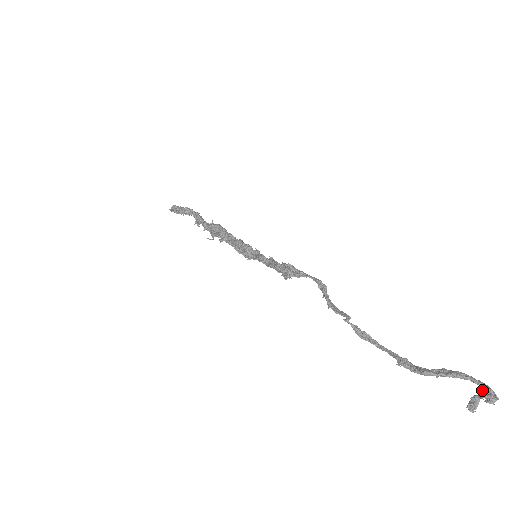
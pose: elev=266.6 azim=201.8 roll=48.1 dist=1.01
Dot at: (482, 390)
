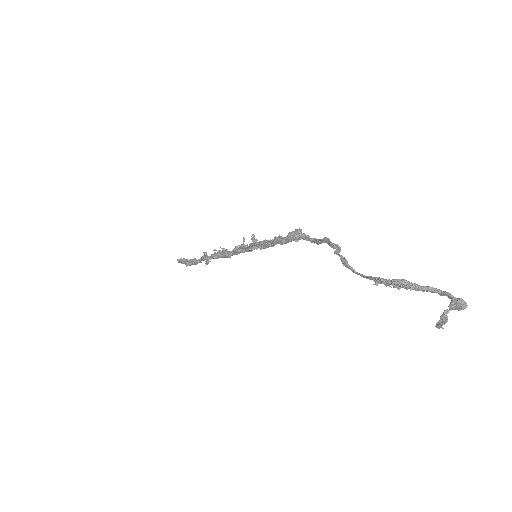
Dot at: (452, 300)
